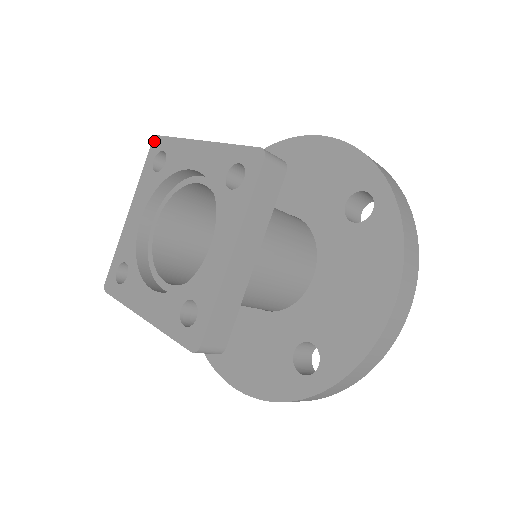
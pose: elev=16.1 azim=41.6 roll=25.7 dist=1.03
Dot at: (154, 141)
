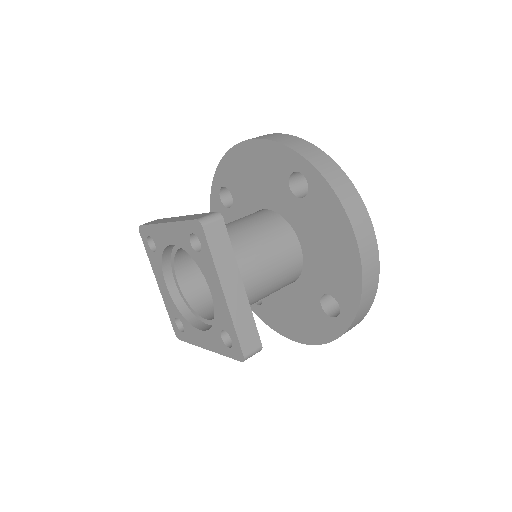
Dot at: (198, 223)
